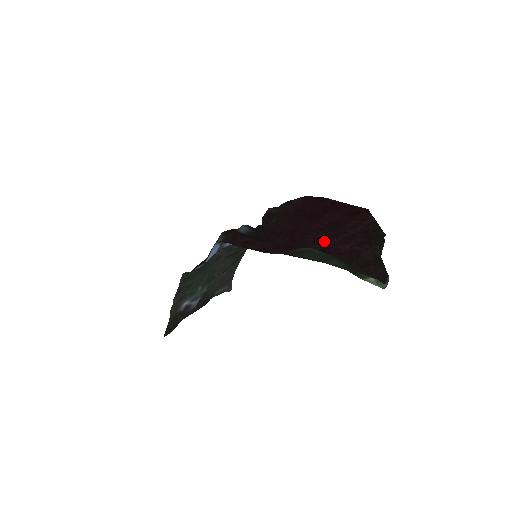
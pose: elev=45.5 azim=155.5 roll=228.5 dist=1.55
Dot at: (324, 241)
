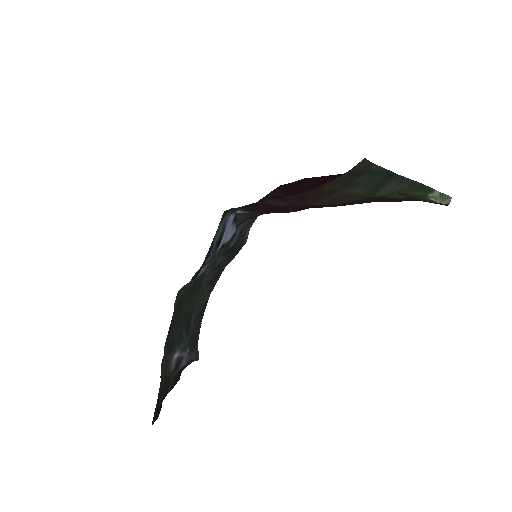
Dot at: occluded
